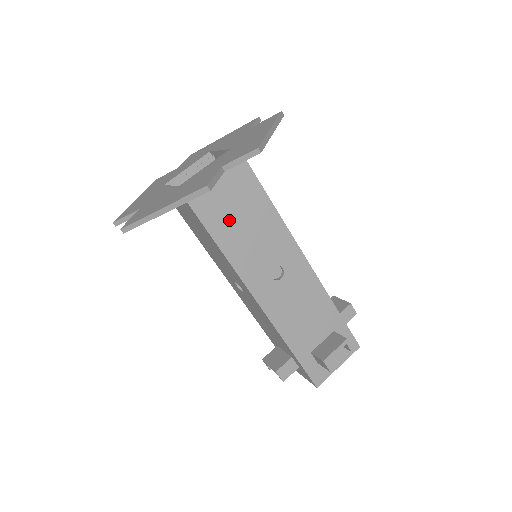
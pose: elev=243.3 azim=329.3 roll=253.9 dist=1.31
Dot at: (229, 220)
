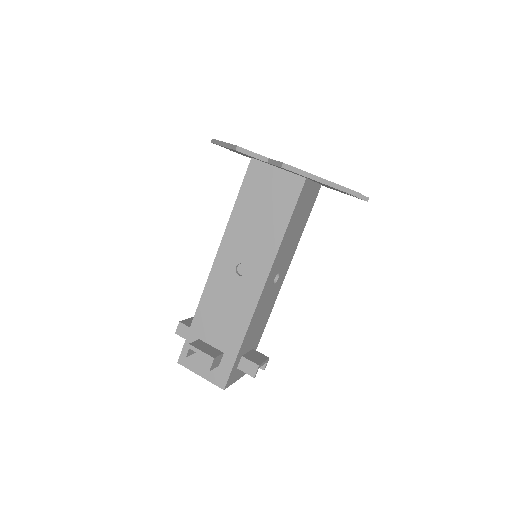
Dot at: (297, 219)
